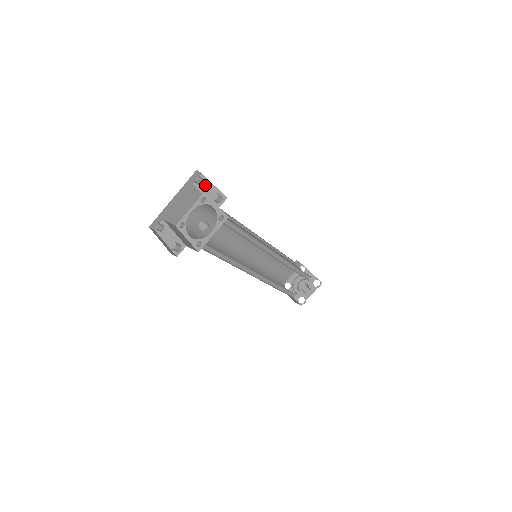
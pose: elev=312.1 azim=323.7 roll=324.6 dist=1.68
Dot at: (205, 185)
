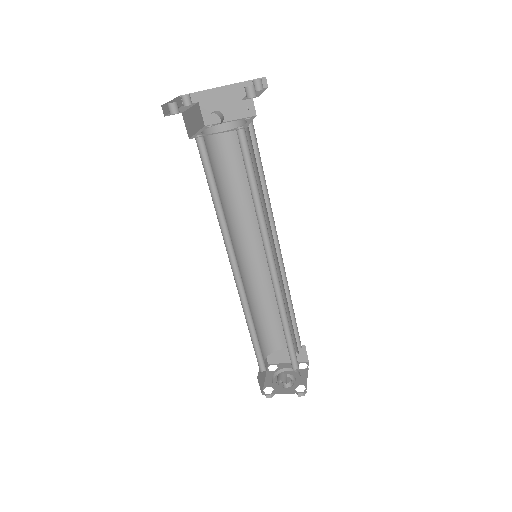
Dot at: (258, 91)
